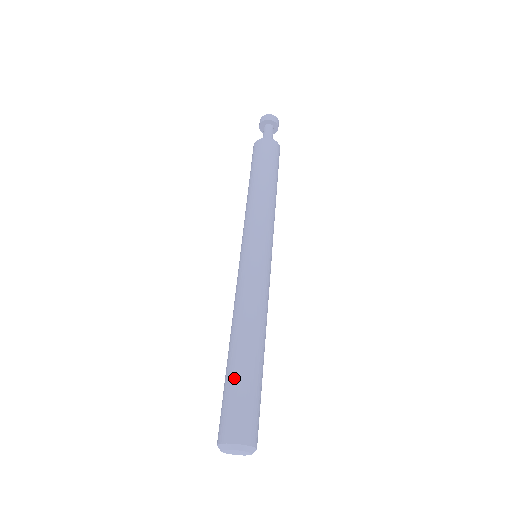
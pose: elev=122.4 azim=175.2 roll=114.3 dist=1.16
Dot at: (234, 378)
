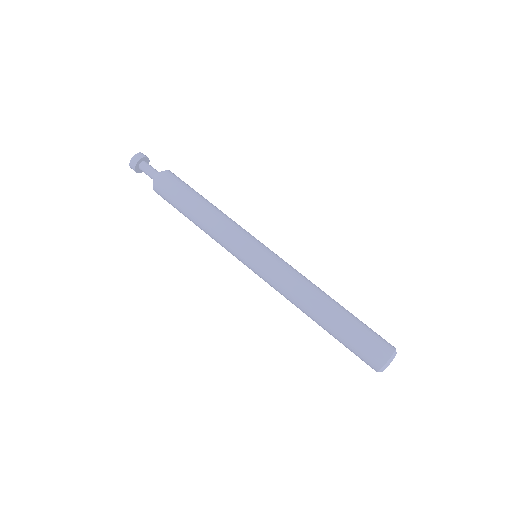
Dot at: (354, 321)
